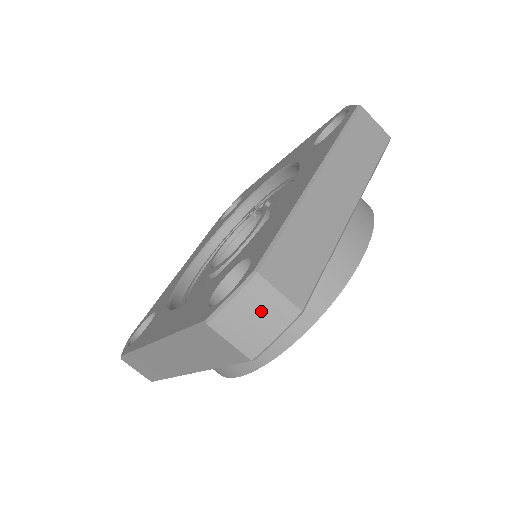
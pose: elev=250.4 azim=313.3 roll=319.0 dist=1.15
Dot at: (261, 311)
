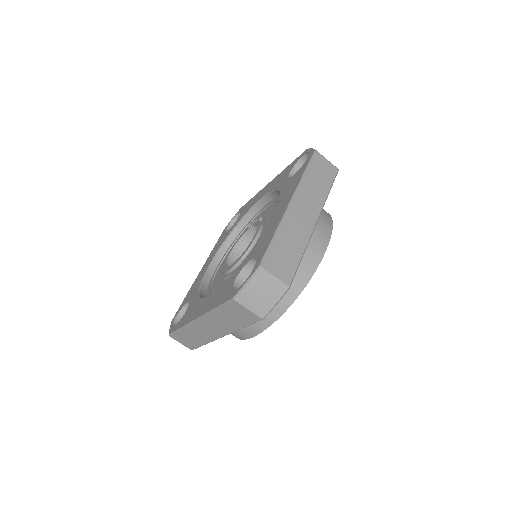
Dot at: (265, 289)
